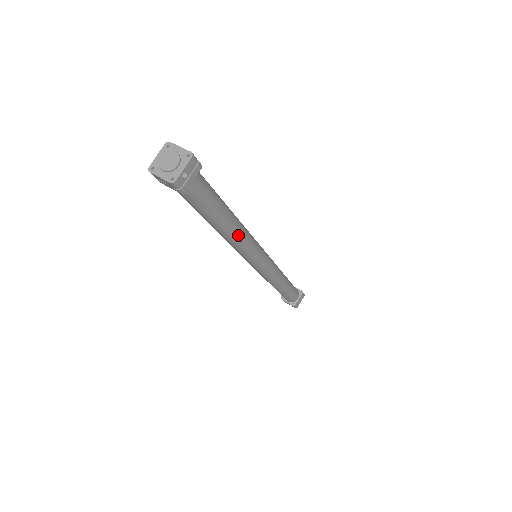
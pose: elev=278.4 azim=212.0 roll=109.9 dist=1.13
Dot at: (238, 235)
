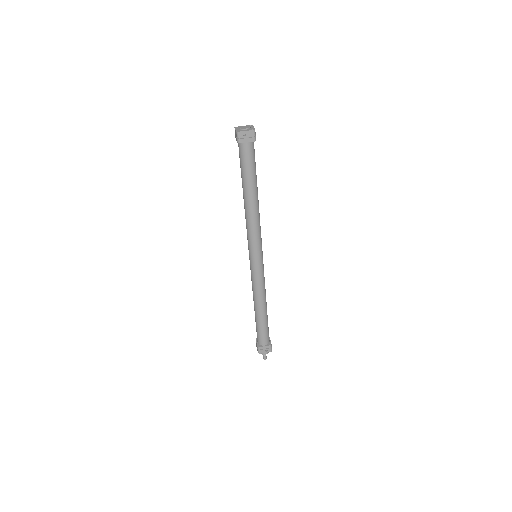
Dot at: (251, 213)
